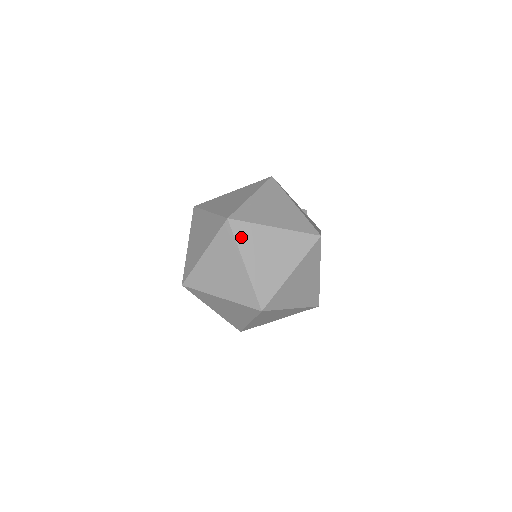
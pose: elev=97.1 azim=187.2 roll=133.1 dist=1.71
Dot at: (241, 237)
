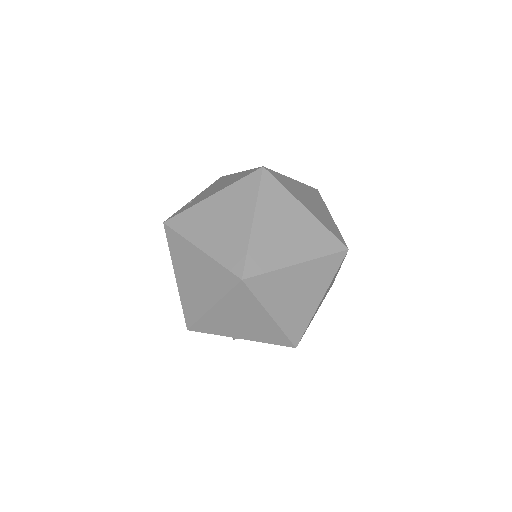
Dot at: (183, 228)
